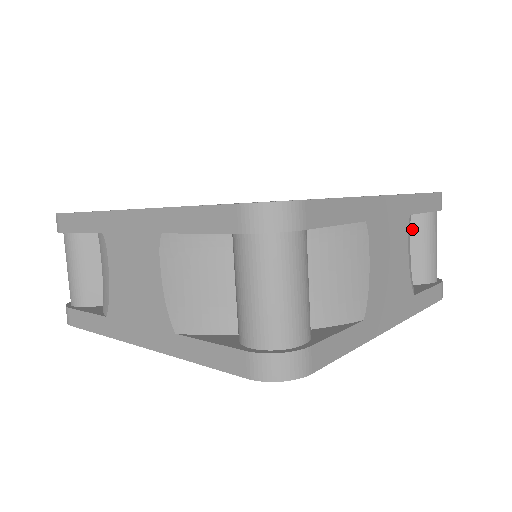
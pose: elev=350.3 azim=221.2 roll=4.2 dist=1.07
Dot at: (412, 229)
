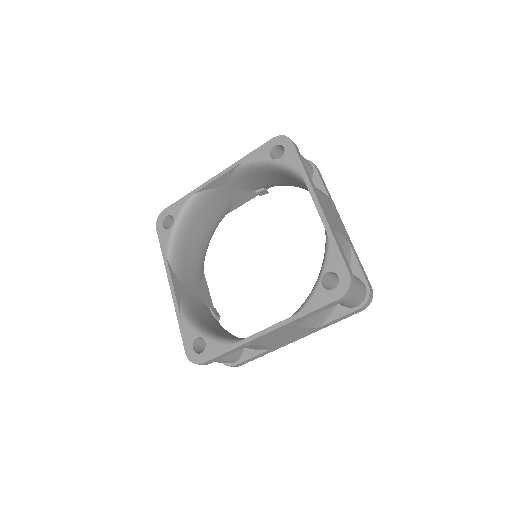
Dot at: occluded
